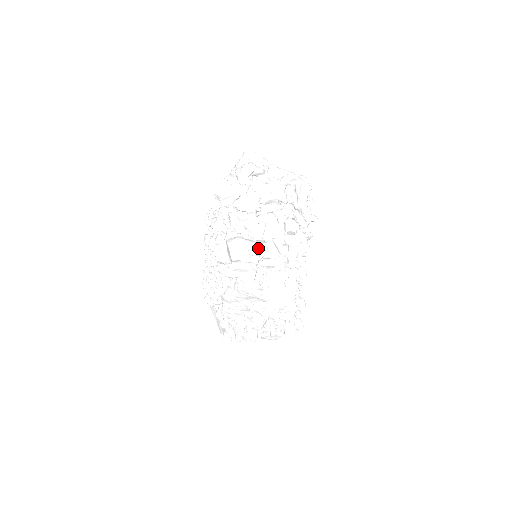
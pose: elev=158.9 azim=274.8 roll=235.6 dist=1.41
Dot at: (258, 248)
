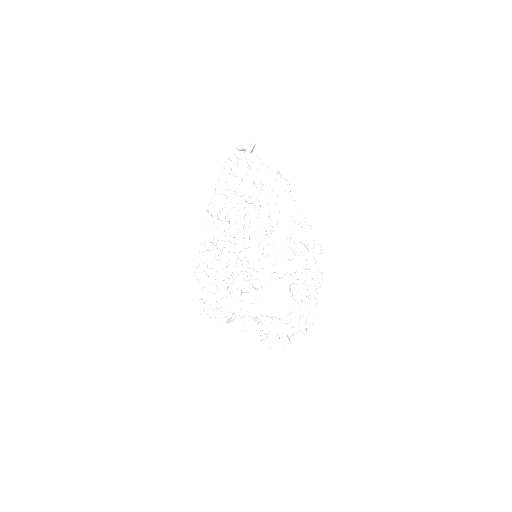
Dot at: (280, 173)
